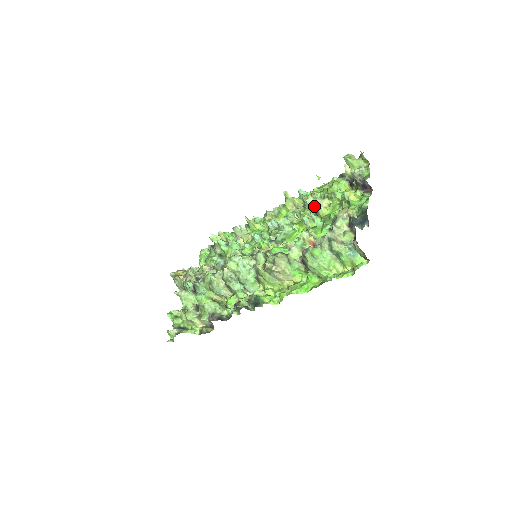
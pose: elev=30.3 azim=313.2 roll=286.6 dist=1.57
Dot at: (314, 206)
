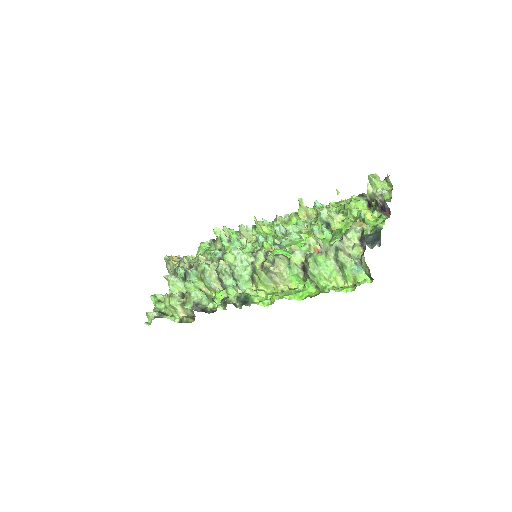
Dot at: (327, 219)
